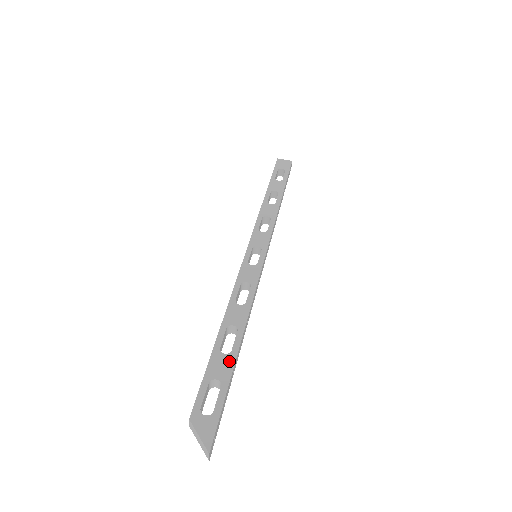
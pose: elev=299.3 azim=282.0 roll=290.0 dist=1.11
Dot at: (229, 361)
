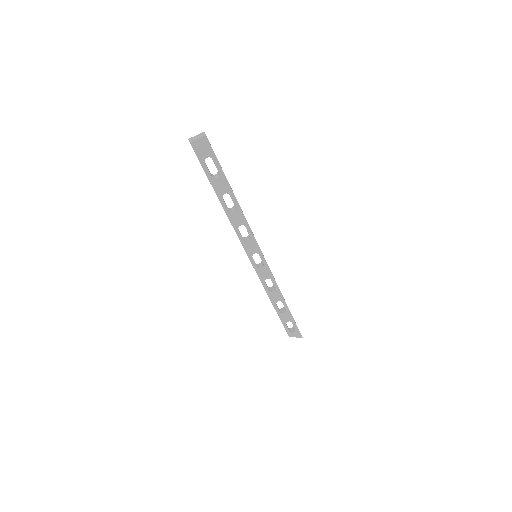
Dot at: (288, 314)
